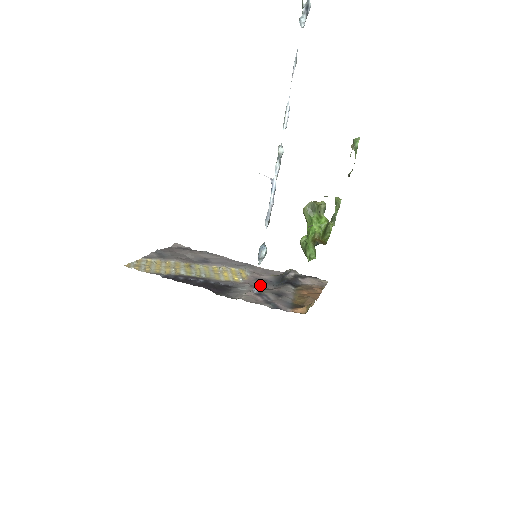
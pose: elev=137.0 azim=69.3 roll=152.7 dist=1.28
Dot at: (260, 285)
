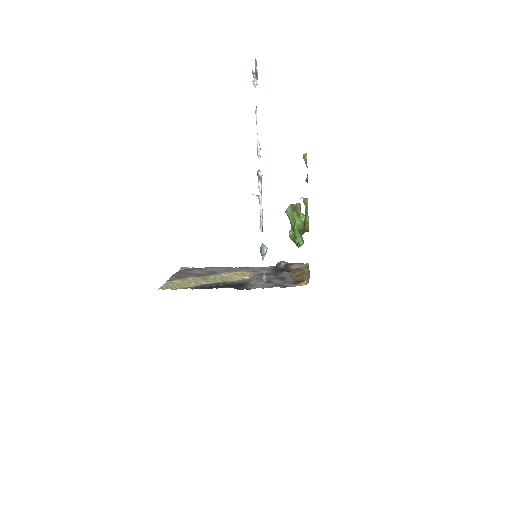
Dot at: occluded
